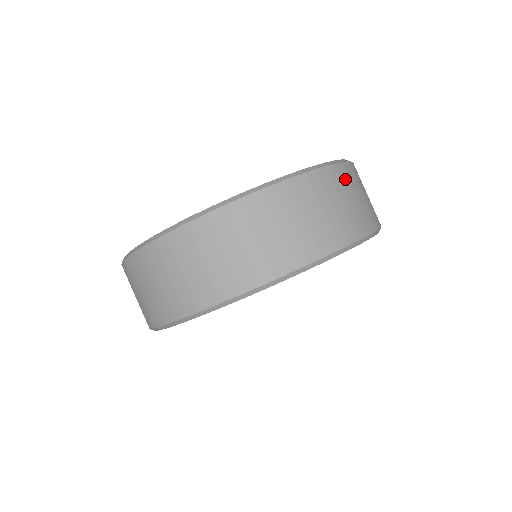
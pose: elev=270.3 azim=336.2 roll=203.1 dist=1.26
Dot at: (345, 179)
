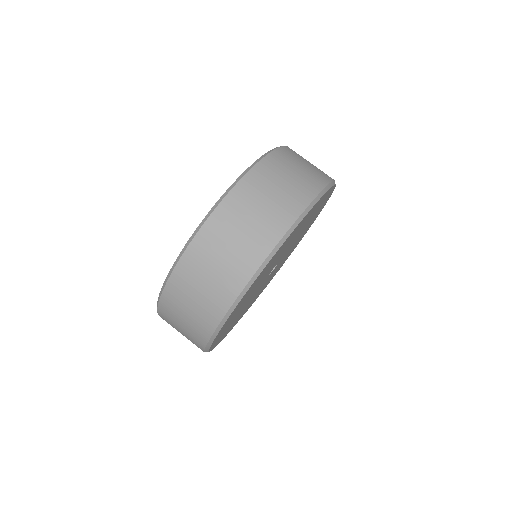
Dot at: occluded
